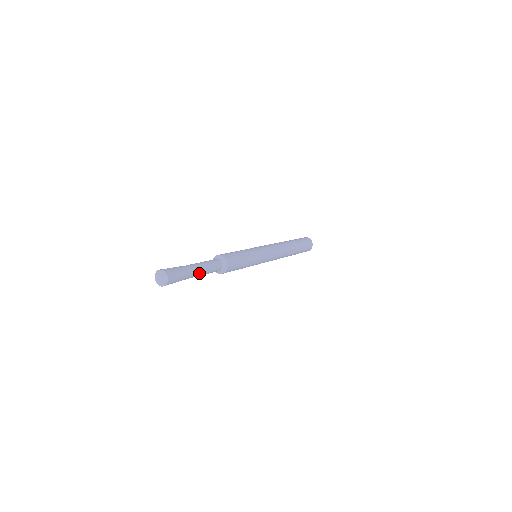
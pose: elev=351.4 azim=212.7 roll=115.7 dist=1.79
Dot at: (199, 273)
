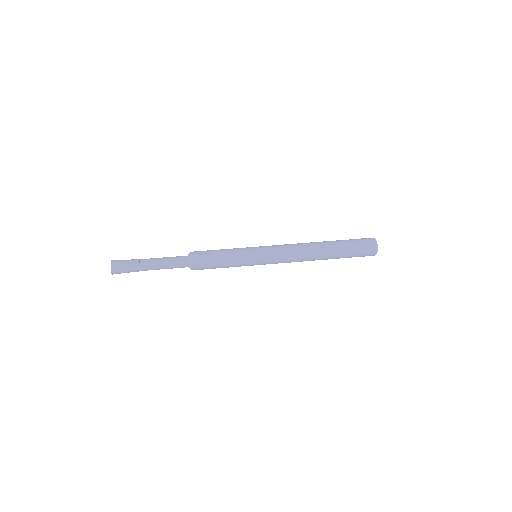
Dot at: (154, 266)
